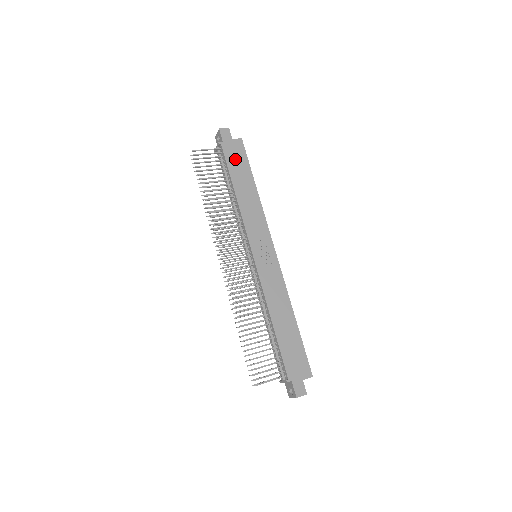
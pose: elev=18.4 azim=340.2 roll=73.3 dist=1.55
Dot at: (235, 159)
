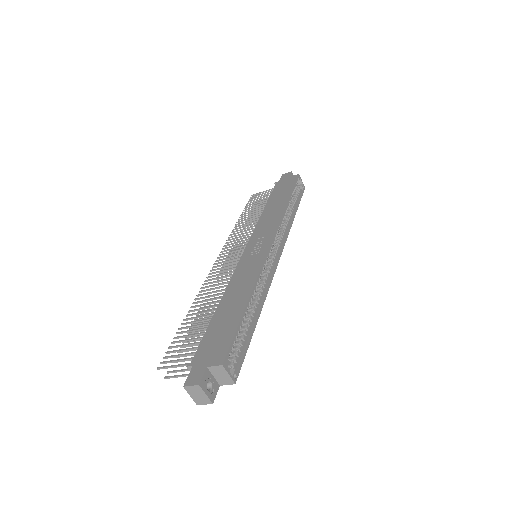
Dot at: (282, 188)
